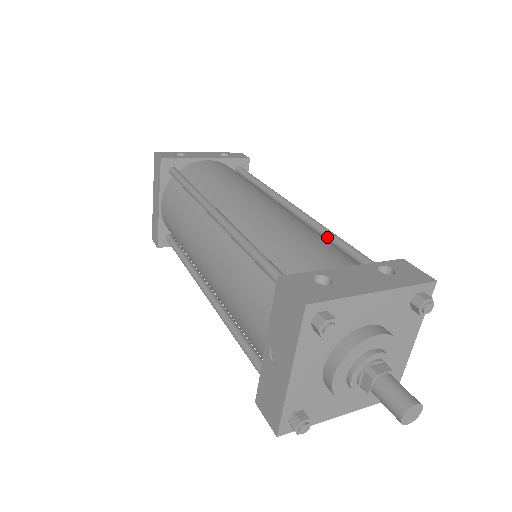
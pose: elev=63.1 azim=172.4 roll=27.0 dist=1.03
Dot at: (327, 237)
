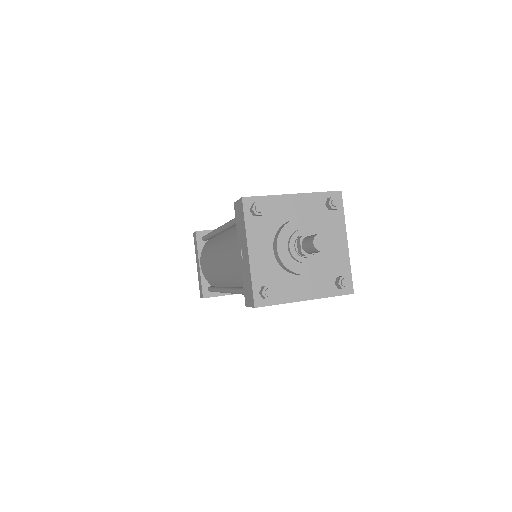
Dot at: occluded
